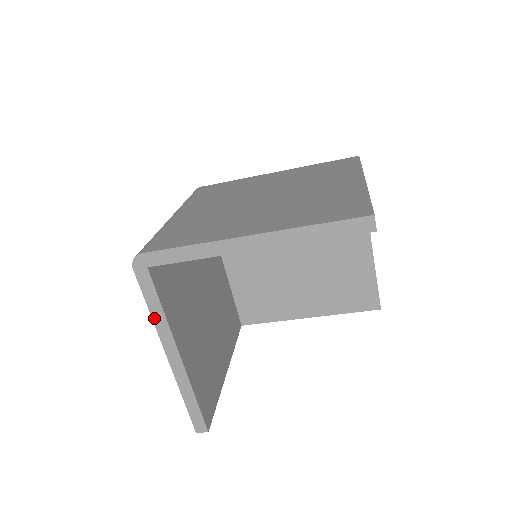
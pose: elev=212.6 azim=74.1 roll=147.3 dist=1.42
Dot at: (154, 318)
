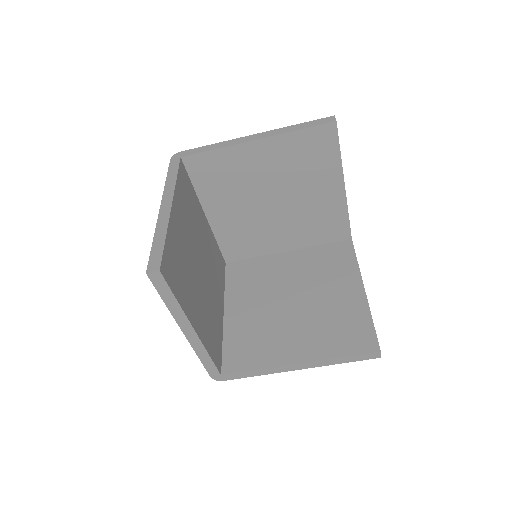
Dot at: (167, 183)
